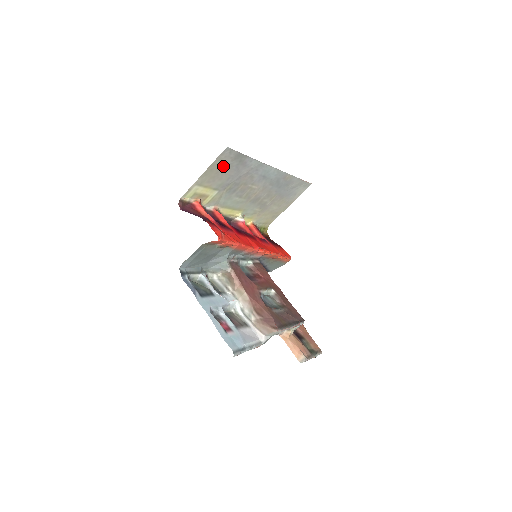
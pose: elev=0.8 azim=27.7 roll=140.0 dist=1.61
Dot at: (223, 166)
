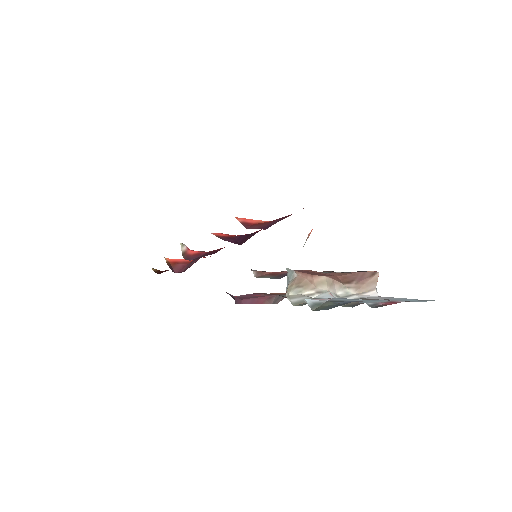
Dot at: occluded
